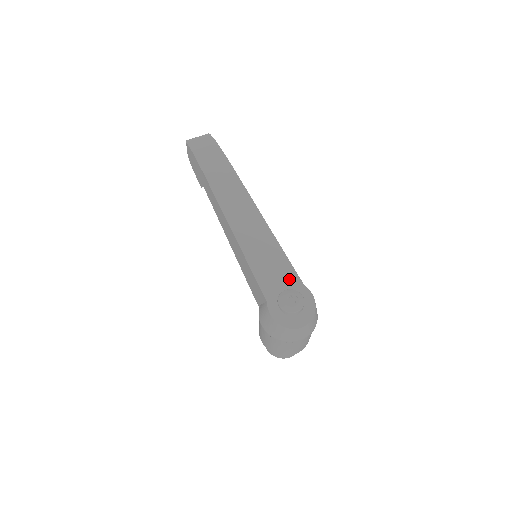
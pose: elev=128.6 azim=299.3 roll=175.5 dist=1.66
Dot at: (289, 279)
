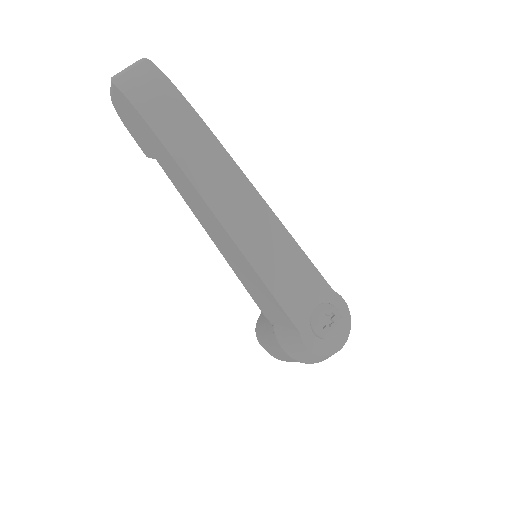
Dot at: (317, 290)
